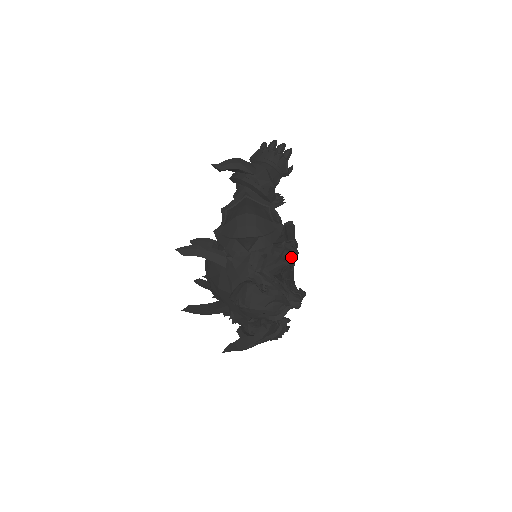
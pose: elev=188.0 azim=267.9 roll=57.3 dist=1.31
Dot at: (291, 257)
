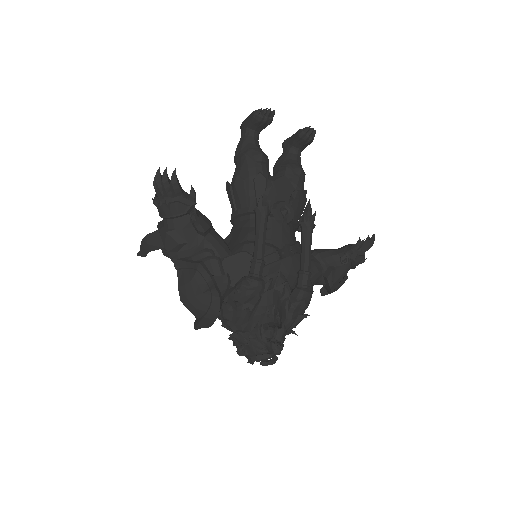
Dot at: (252, 297)
